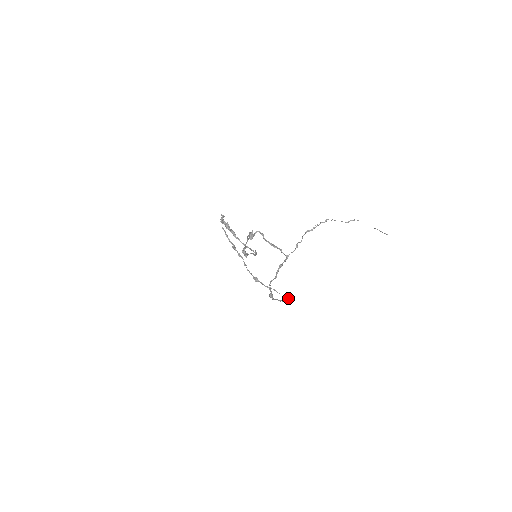
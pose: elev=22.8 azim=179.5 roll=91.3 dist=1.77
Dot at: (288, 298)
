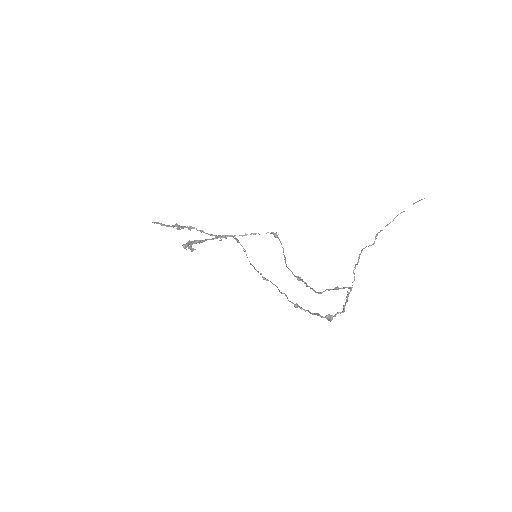
Dot at: (277, 237)
